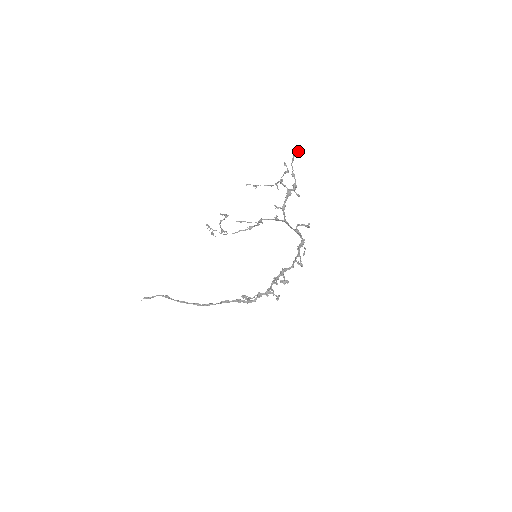
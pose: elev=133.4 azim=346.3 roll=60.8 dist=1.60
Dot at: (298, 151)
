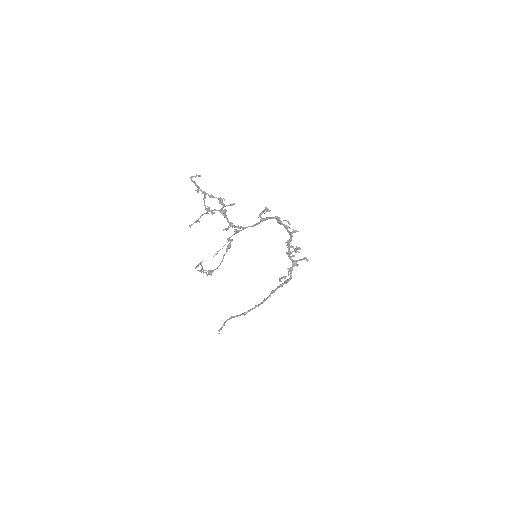
Dot at: occluded
